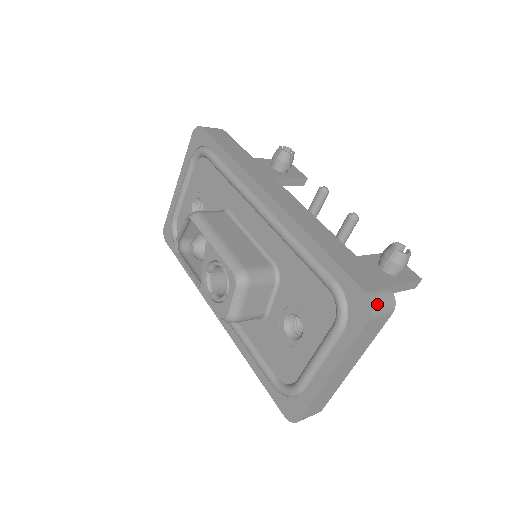
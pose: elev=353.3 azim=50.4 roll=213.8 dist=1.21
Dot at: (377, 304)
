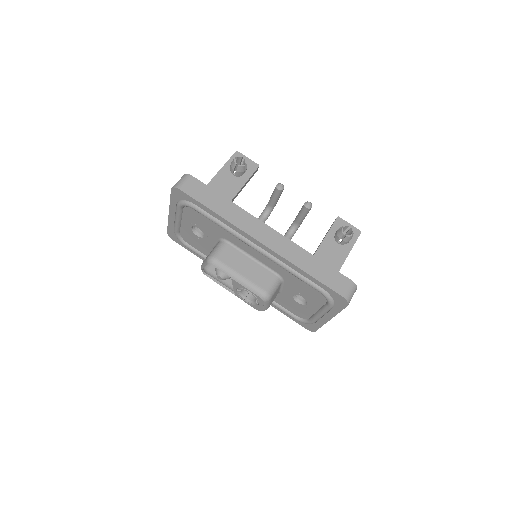
Dot at: (349, 298)
